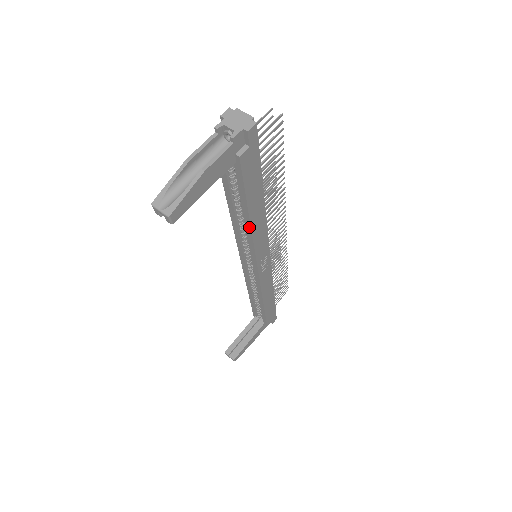
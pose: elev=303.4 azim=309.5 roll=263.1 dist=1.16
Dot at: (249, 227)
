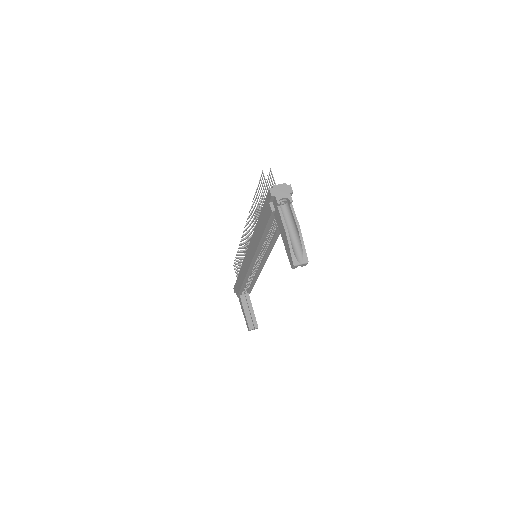
Dot at: (275, 240)
